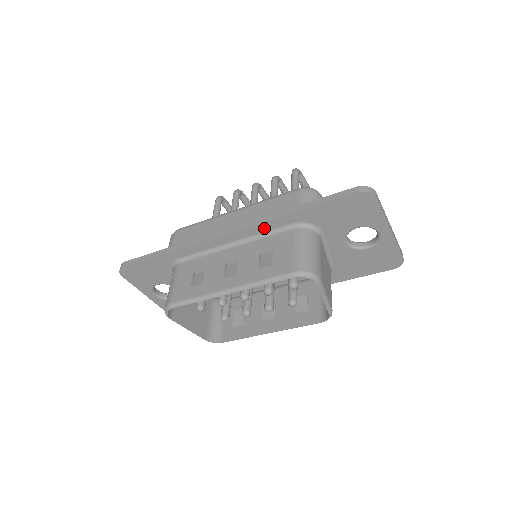
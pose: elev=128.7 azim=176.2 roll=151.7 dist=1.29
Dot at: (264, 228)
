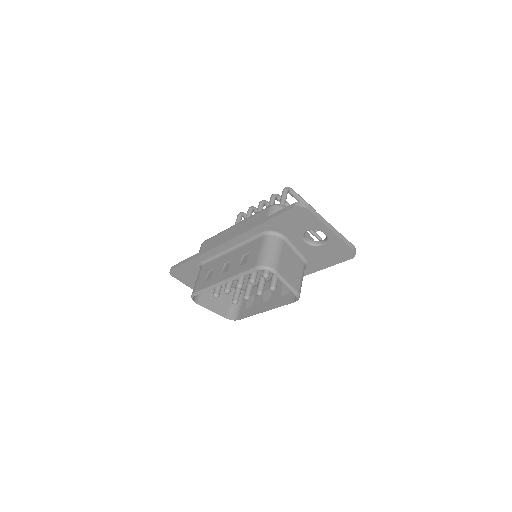
Dot at: (245, 237)
